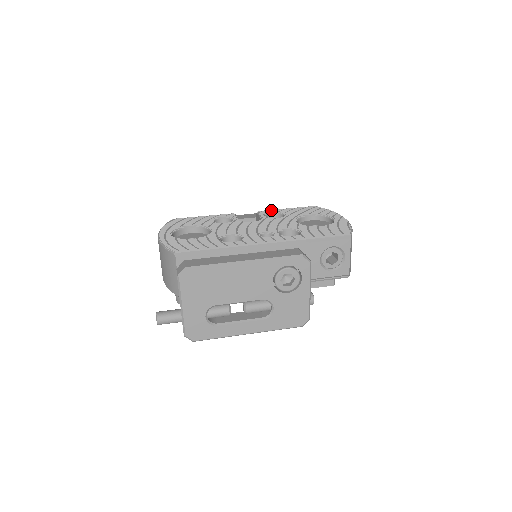
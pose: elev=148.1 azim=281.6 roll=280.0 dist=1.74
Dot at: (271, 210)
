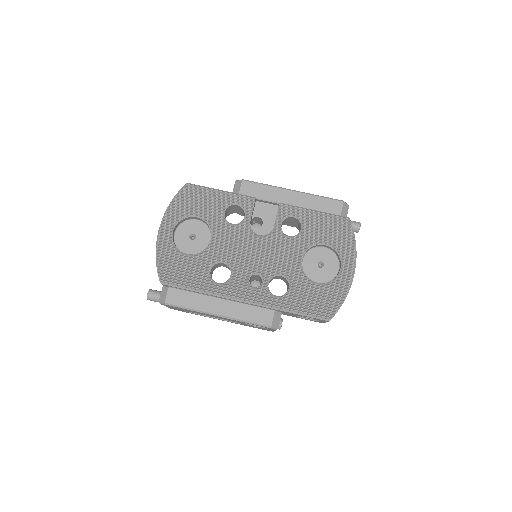
Dot at: (295, 208)
